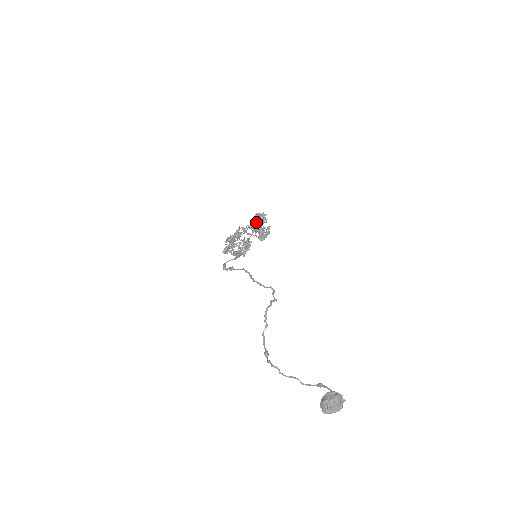
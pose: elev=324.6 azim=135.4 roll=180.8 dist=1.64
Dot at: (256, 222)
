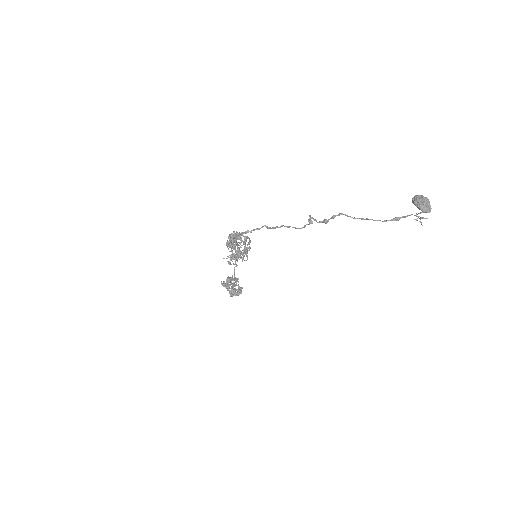
Dot at: (230, 280)
